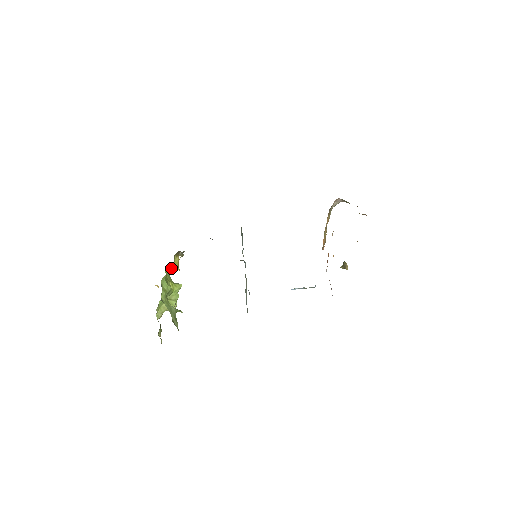
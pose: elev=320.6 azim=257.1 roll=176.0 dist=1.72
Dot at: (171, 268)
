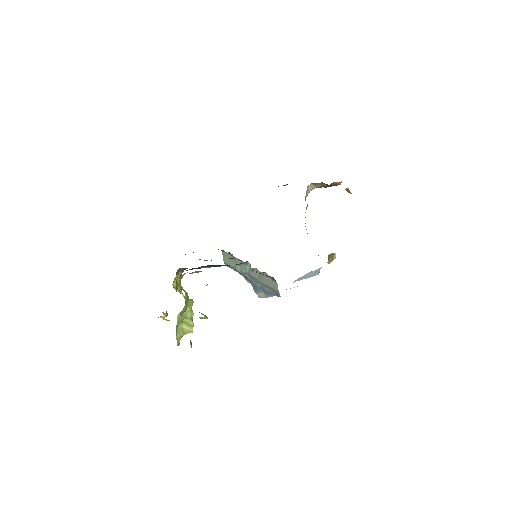
Dot at: (176, 287)
